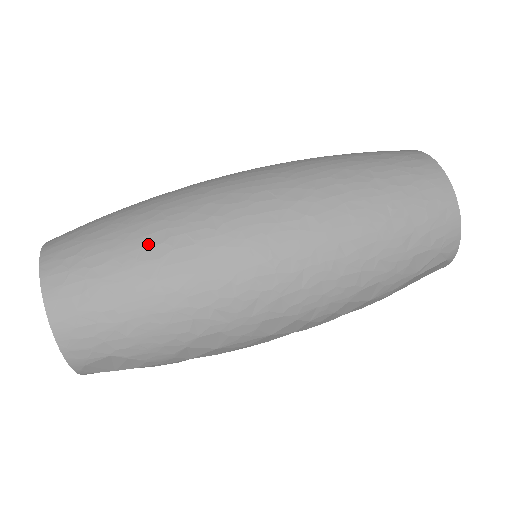
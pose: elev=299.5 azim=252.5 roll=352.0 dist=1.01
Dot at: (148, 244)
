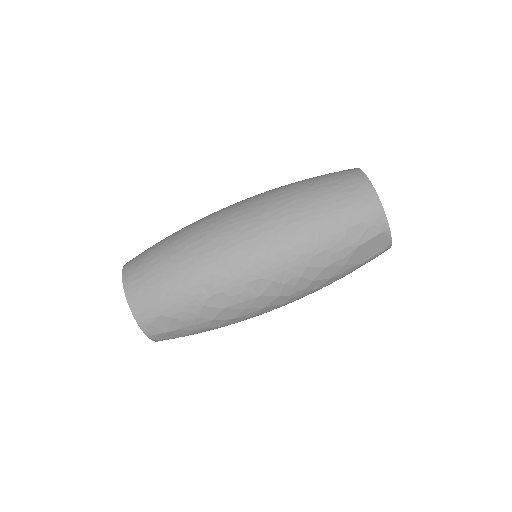
Dot at: (176, 245)
